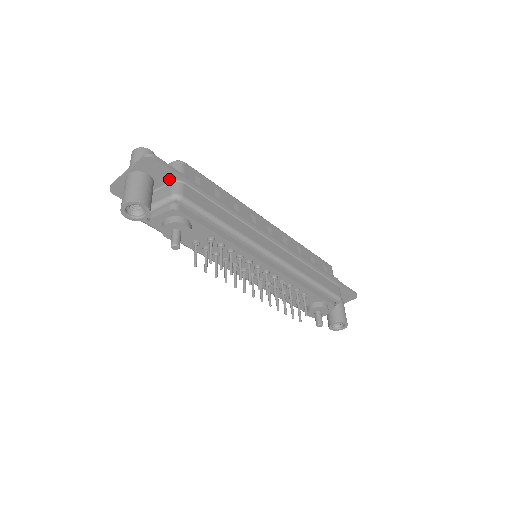
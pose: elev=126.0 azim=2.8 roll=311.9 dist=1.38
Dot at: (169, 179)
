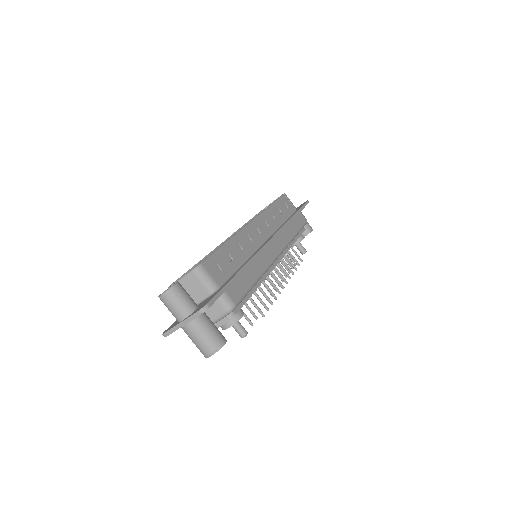
Dot at: occluded
